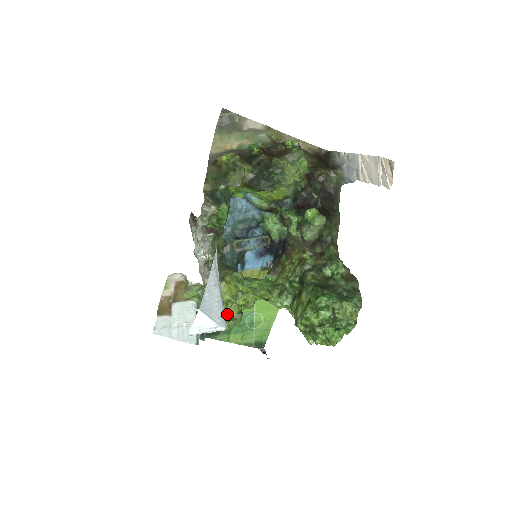
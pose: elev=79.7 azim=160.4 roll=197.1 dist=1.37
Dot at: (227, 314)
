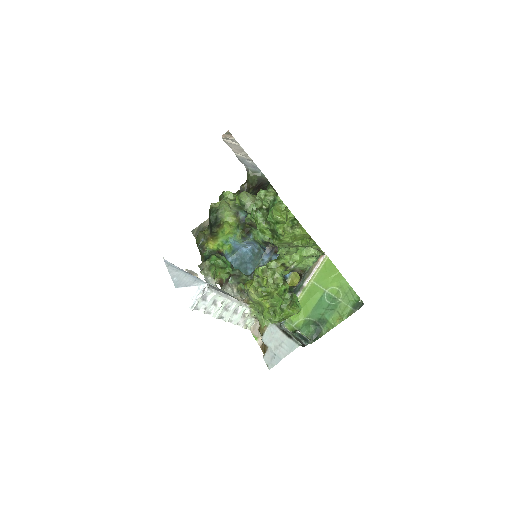
Dot at: (270, 299)
